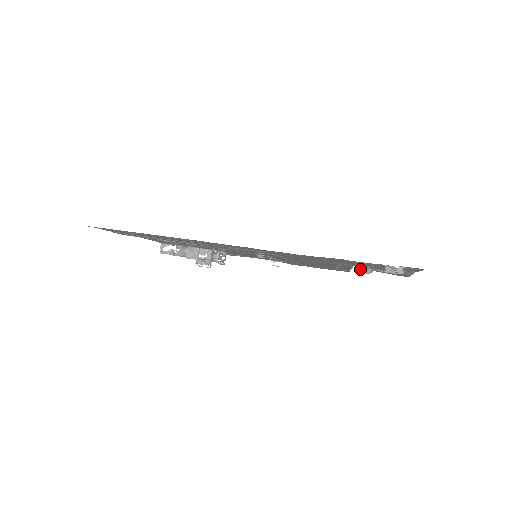
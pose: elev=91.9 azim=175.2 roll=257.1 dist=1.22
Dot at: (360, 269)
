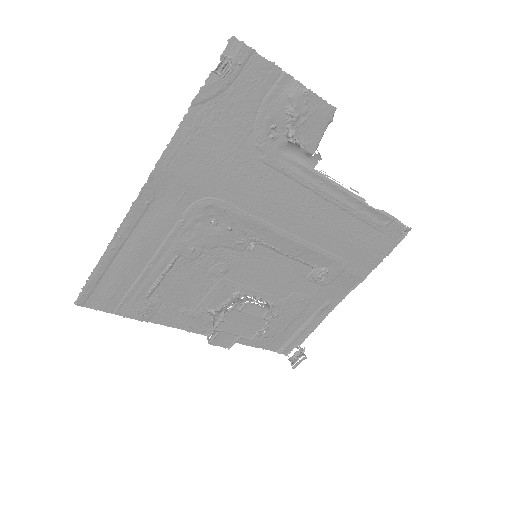
Dot at: (272, 136)
